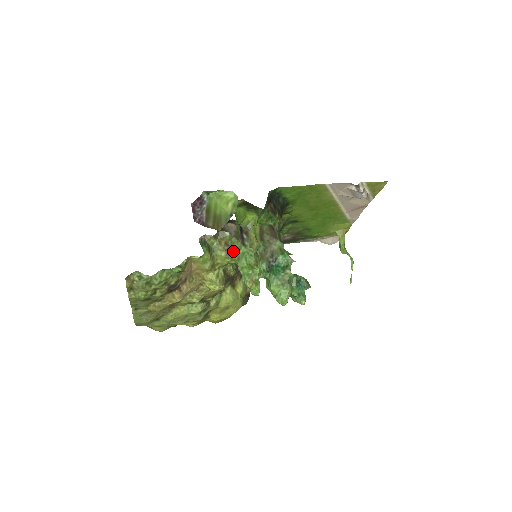
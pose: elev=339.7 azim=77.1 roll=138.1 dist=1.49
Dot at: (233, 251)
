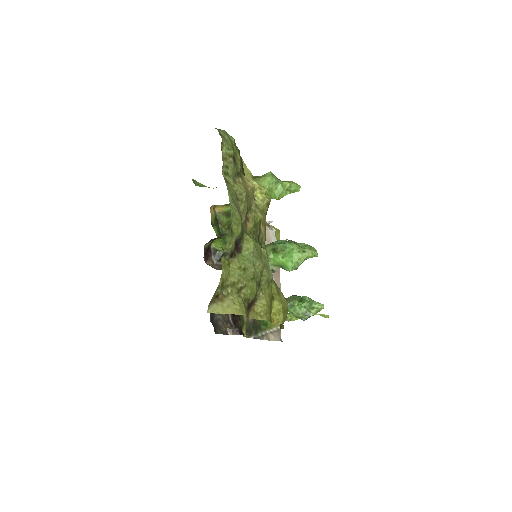
Dot at: (254, 177)
